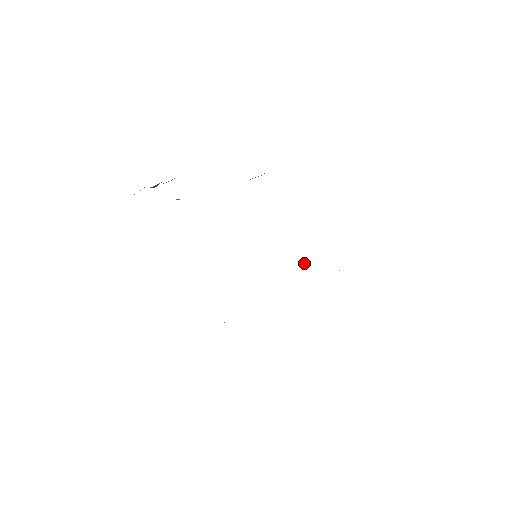
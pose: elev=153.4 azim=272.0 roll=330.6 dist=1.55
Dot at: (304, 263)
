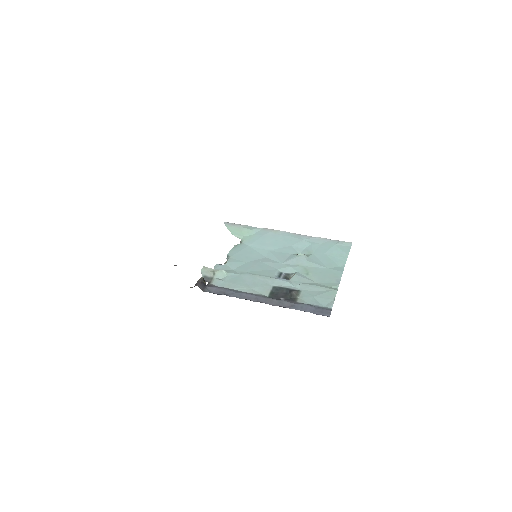
Dot at: (289, 294)
